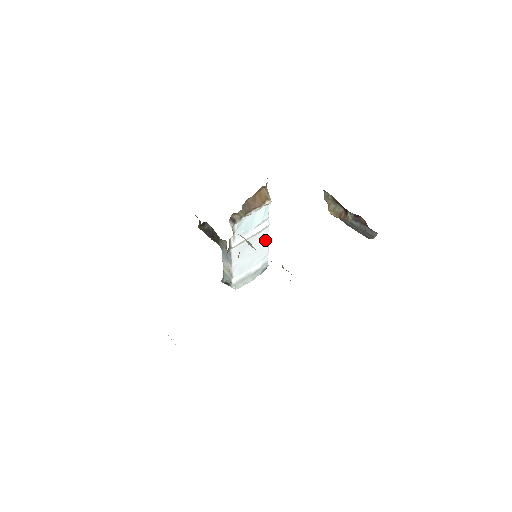
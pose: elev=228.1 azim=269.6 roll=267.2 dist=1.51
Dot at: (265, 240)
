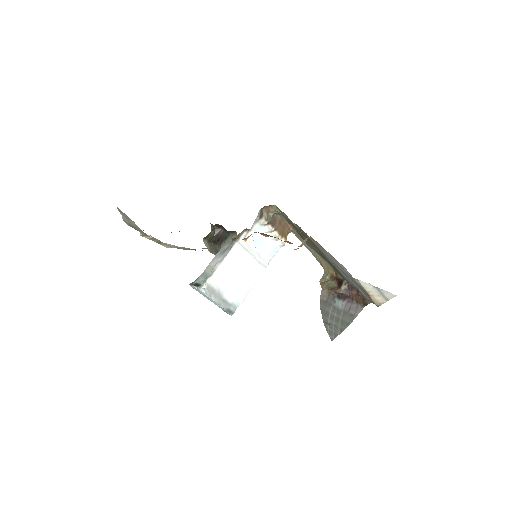
Dot at: (253, 280)
